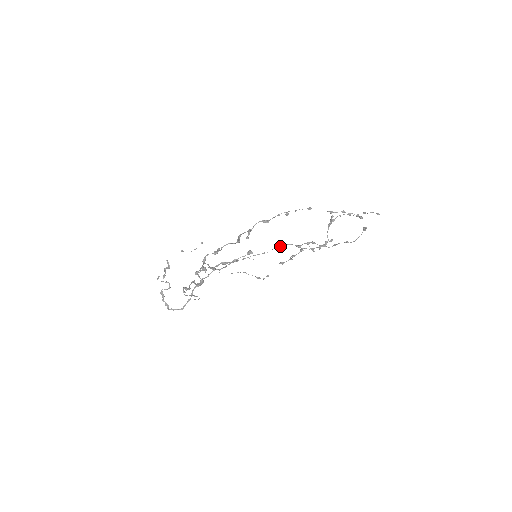
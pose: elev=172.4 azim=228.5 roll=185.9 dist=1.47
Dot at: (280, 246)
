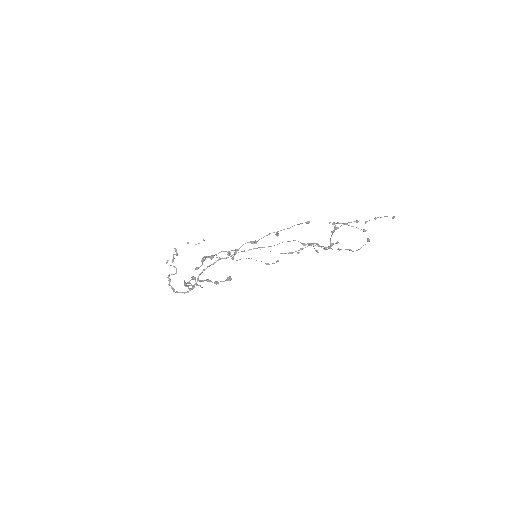
Dot at: (287, 241)
